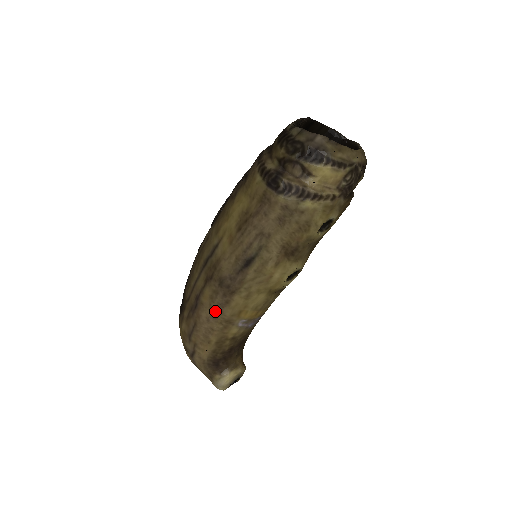
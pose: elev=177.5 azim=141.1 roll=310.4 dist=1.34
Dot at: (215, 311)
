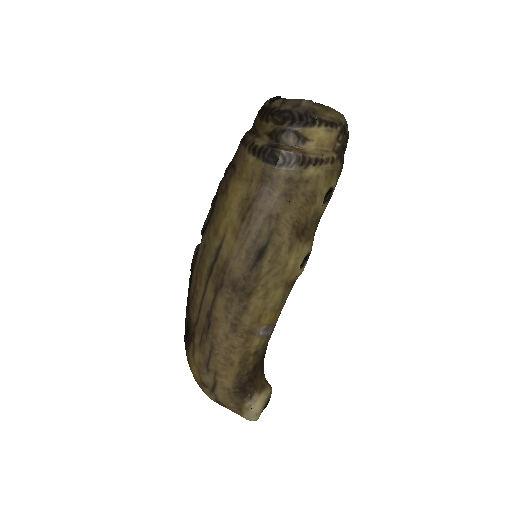
Dot at: (233, 323)
